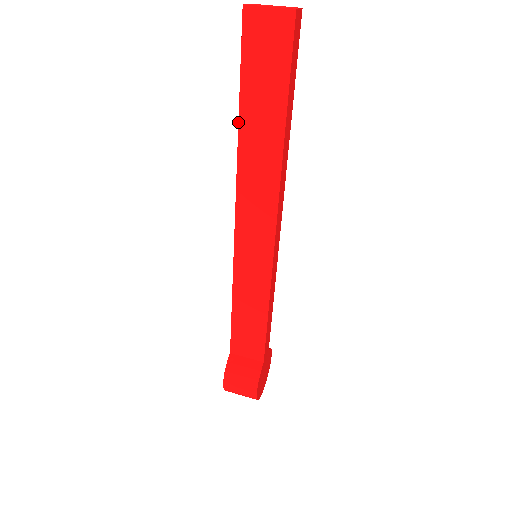
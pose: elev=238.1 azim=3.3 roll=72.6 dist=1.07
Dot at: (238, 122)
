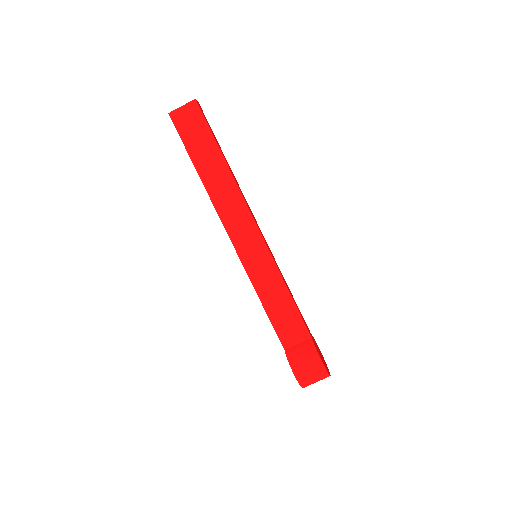
Dot at: occluded
